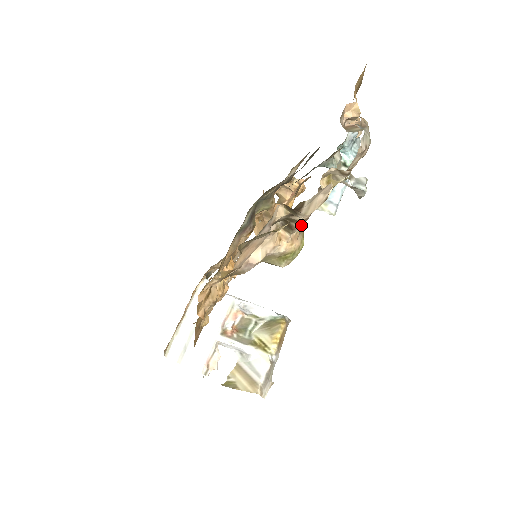
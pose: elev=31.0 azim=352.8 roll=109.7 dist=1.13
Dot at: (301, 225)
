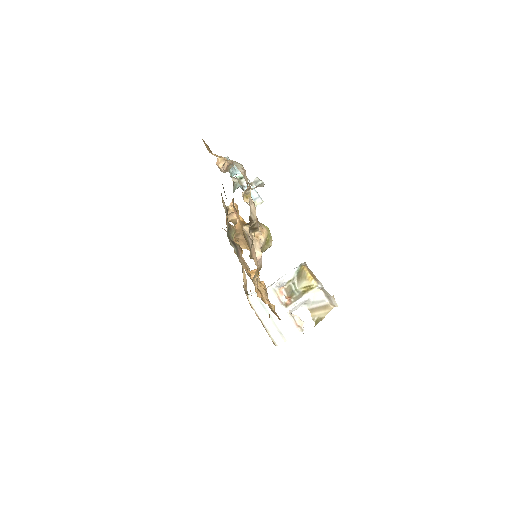
Dot at: (258, 223)
